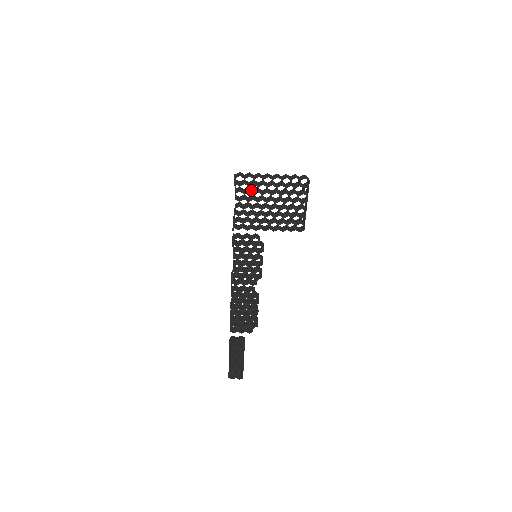
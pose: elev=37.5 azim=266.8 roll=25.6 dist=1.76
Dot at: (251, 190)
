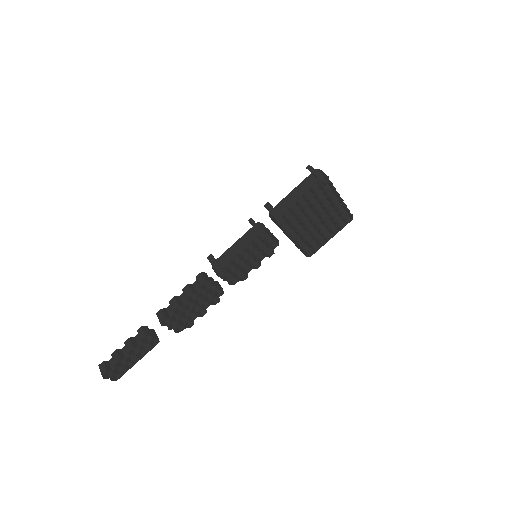
Dot at: occluded
